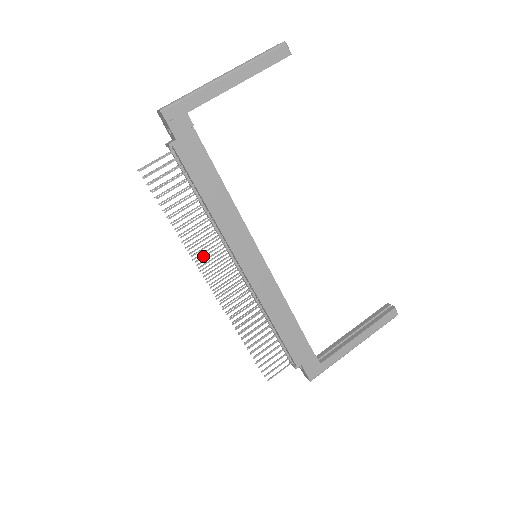
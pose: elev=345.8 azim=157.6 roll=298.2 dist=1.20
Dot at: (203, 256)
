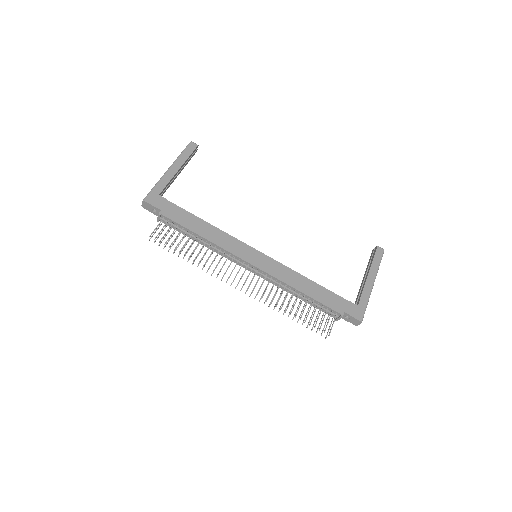
Dot at: (220, 269)
